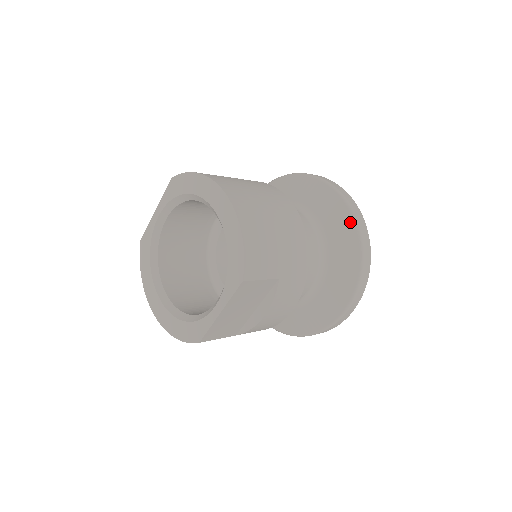
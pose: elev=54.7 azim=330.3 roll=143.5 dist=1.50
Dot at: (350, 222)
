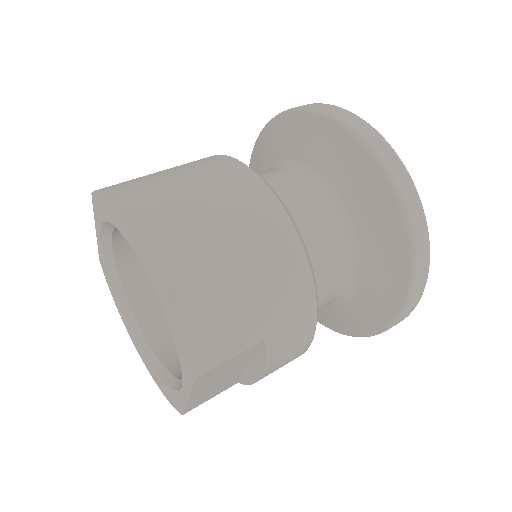
Dot at: (387, 196)
